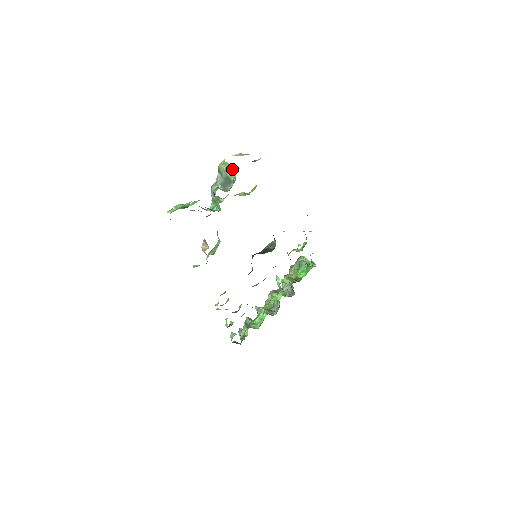
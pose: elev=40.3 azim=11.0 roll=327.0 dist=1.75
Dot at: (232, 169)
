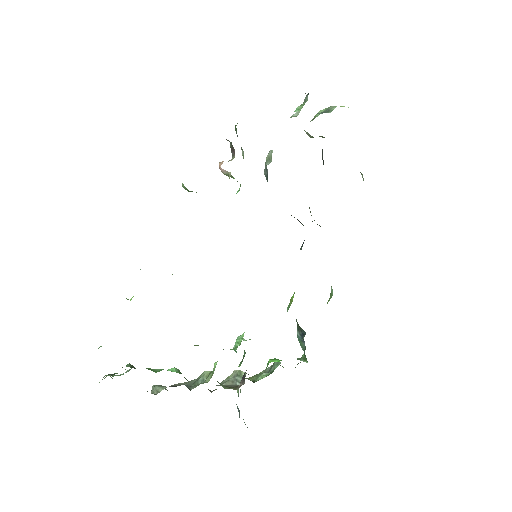
Dot at: occluded
